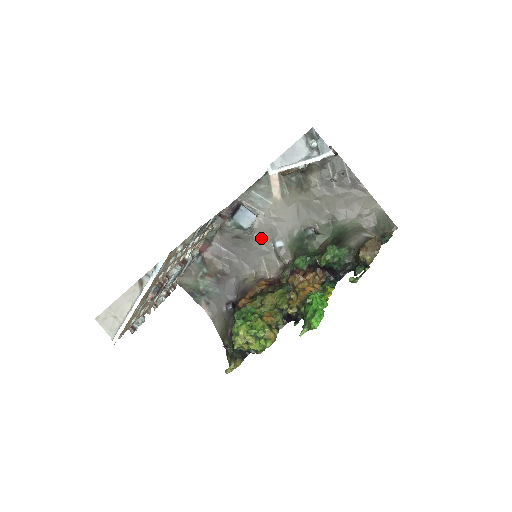
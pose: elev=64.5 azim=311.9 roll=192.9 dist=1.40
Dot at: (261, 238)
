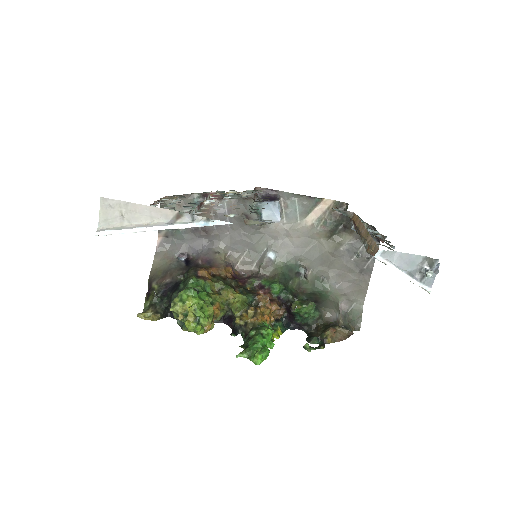
Dot at: (263, 236)
